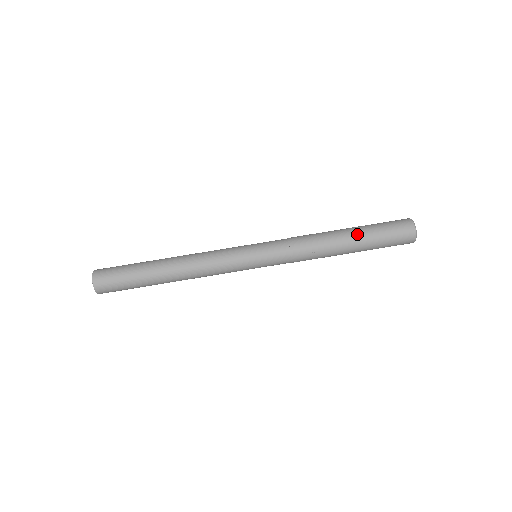
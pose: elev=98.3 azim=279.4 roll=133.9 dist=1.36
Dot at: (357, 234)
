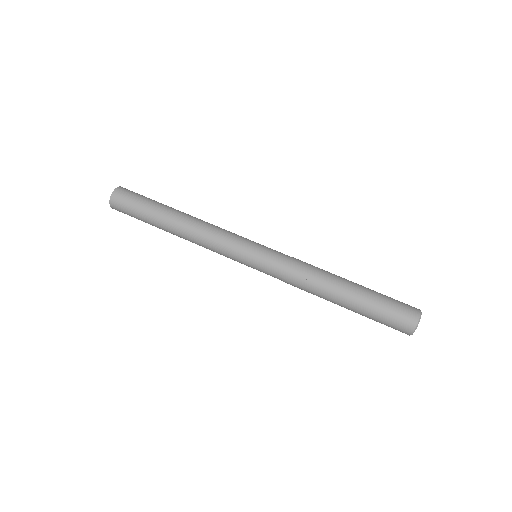
Dot at: (359, 287)
